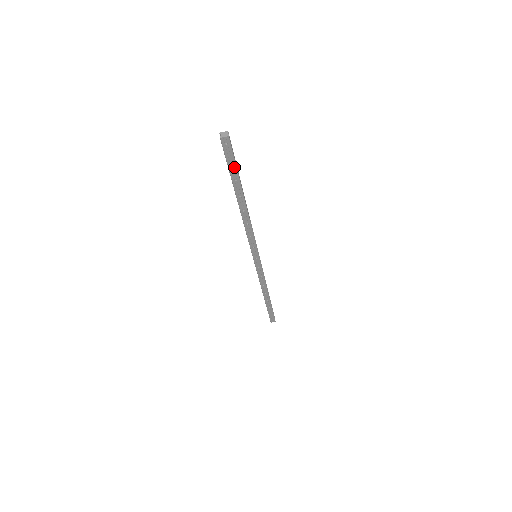
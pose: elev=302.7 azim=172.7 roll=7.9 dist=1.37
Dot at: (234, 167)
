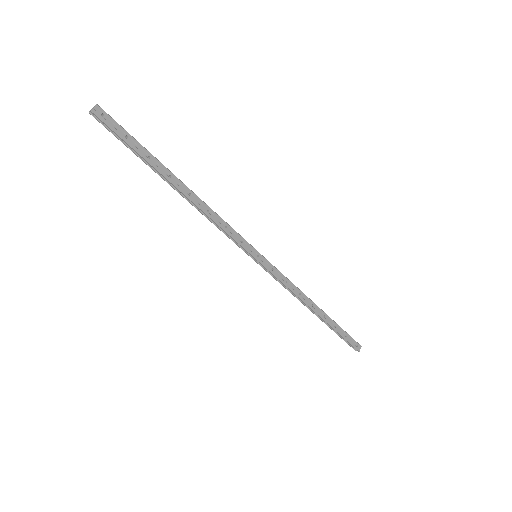
Dot at: (133, 141)
